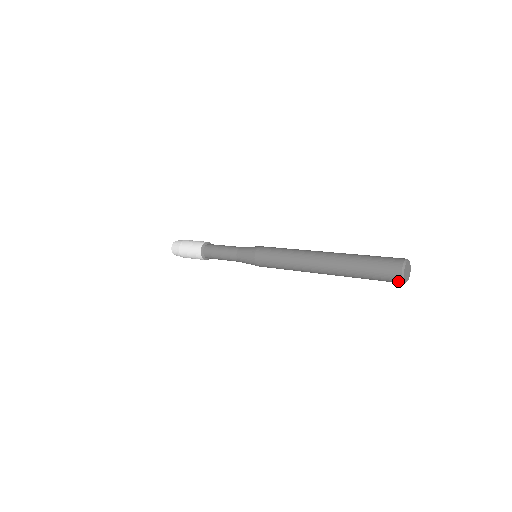
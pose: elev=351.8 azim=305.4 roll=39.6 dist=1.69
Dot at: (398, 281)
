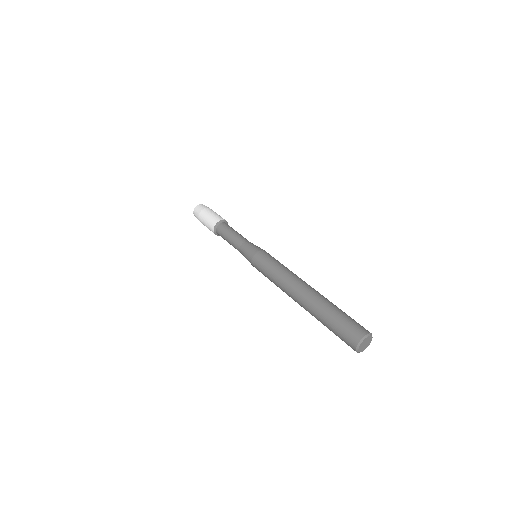
Dot at: occluded
